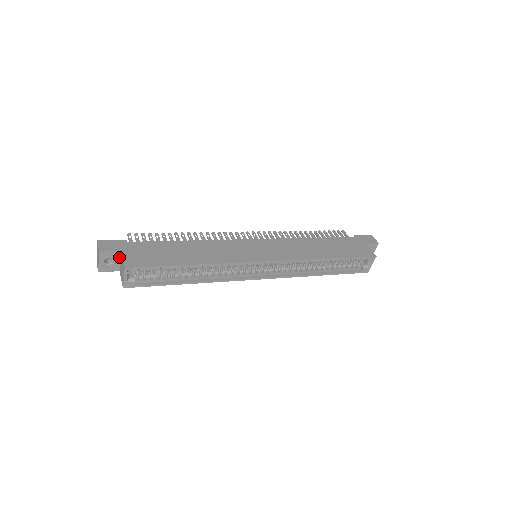
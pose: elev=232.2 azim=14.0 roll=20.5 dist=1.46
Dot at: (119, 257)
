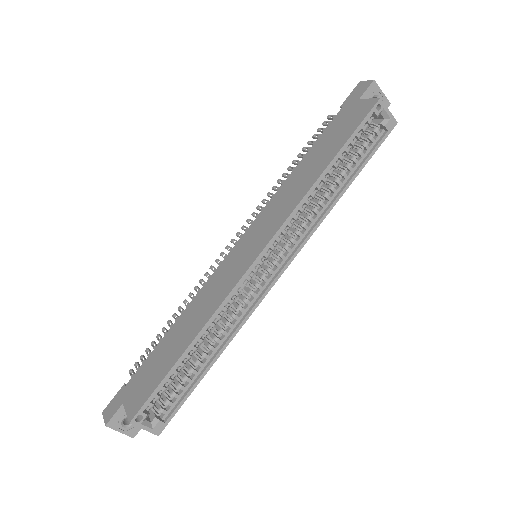
Dot at: occluded
